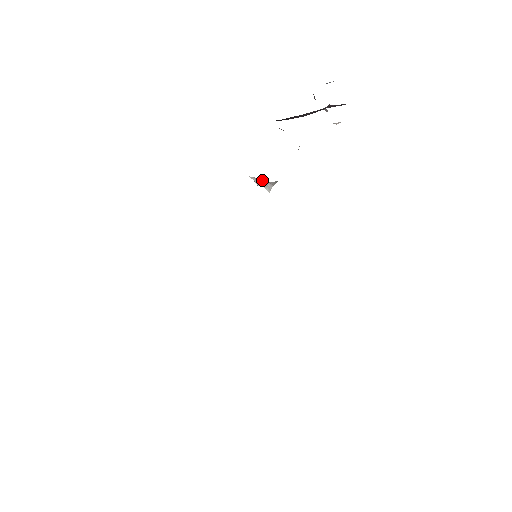
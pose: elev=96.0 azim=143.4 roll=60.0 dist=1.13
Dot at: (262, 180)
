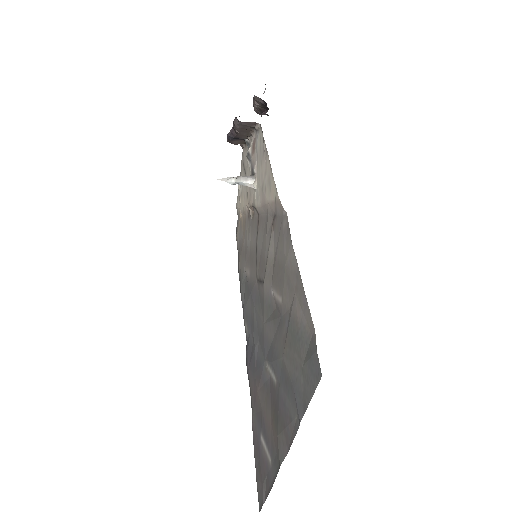
Dot at: (238, 176)
